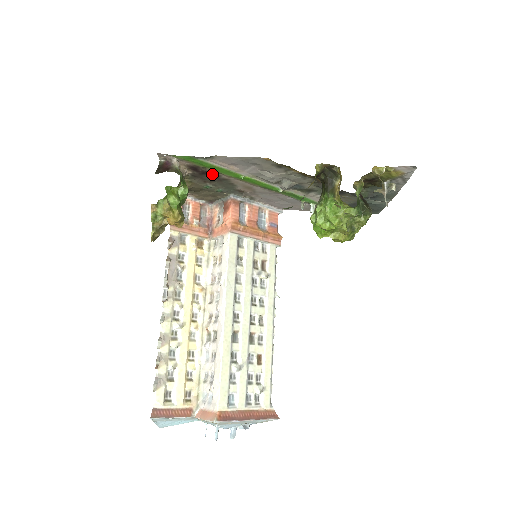
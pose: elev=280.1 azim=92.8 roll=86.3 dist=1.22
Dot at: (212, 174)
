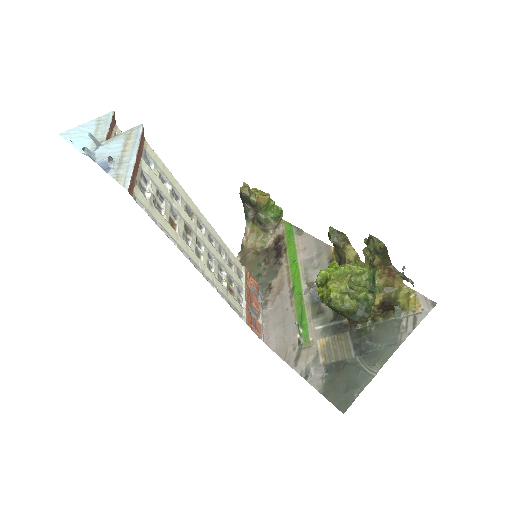
Dot at: (279, 253)
